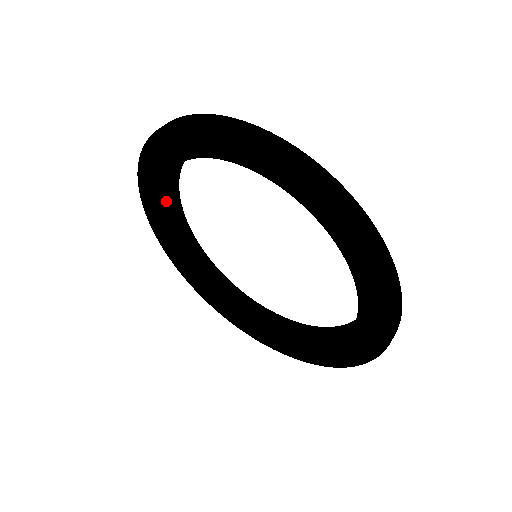
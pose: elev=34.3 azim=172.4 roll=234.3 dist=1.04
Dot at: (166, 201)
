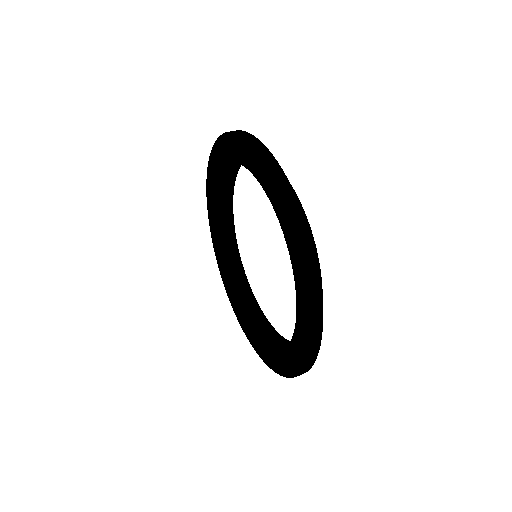
Dot at: (226, 169)
